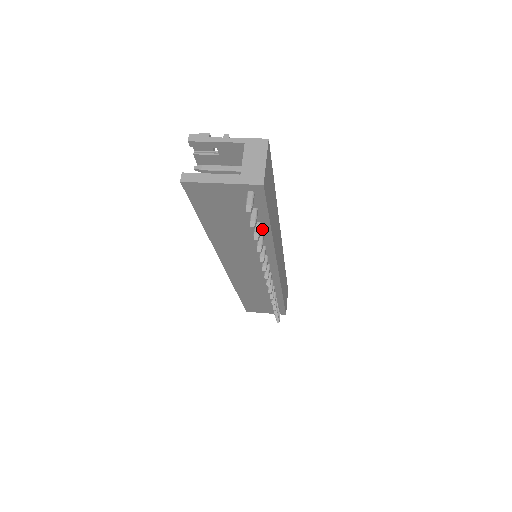
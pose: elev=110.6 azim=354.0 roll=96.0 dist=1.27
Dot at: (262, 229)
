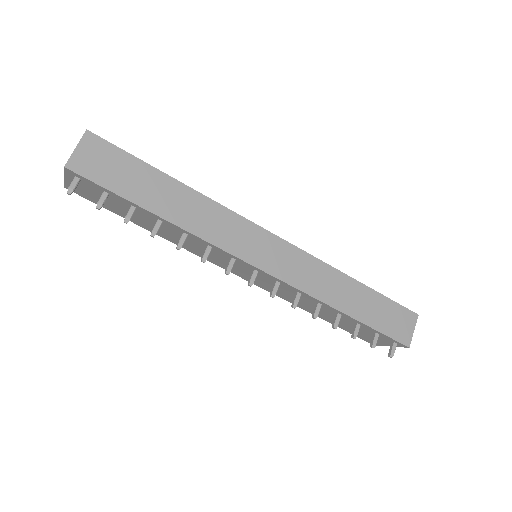
Dot at: (147, 213)
